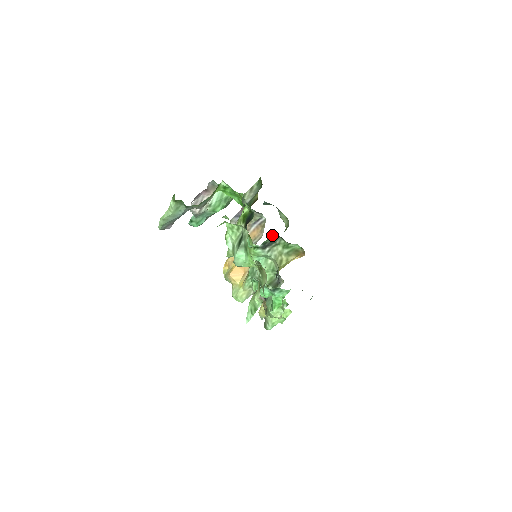
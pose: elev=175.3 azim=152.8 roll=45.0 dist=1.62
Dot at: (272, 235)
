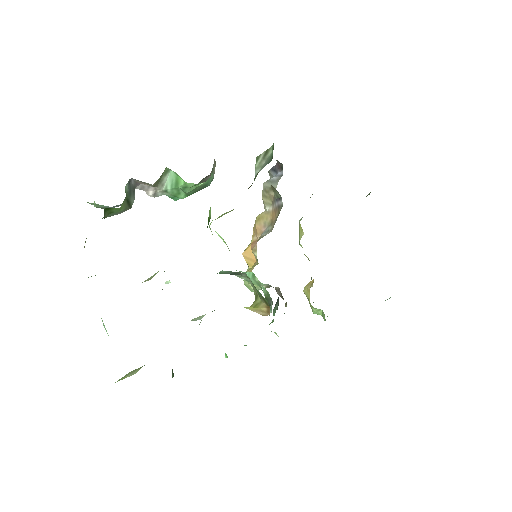
Dot at: occluded
